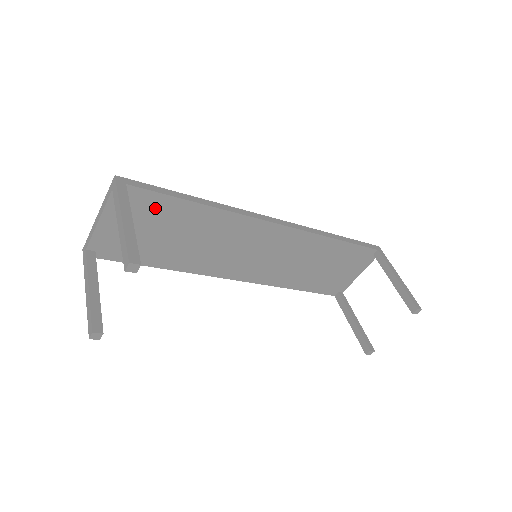
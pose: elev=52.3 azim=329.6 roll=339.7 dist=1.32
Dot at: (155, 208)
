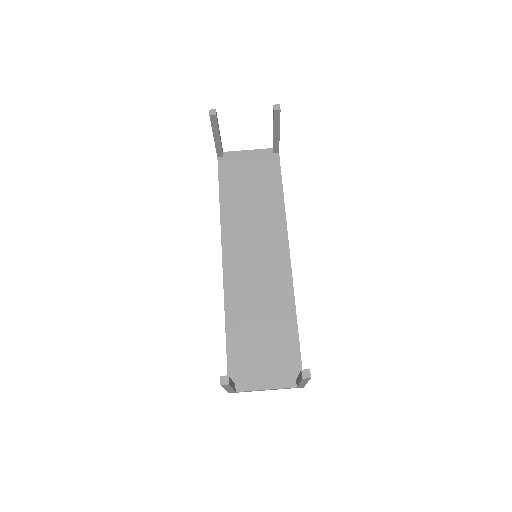
Dot at: (269, 173)
